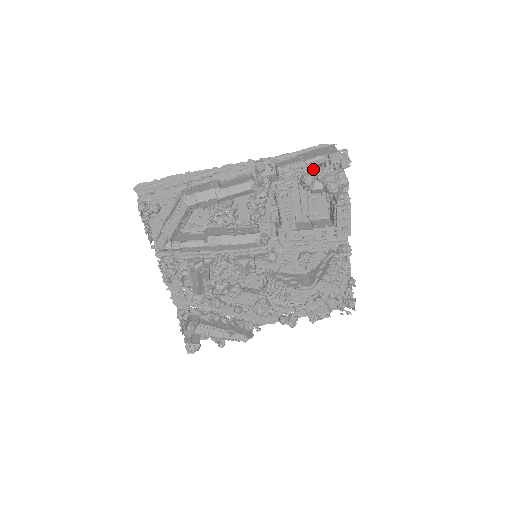
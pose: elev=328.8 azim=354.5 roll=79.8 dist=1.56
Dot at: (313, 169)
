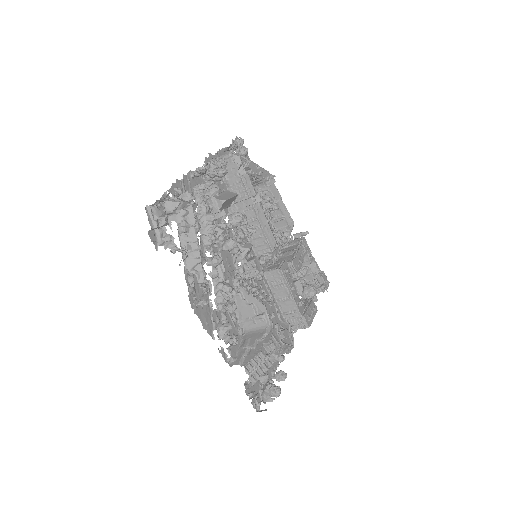
Dot at: (310, 268)
